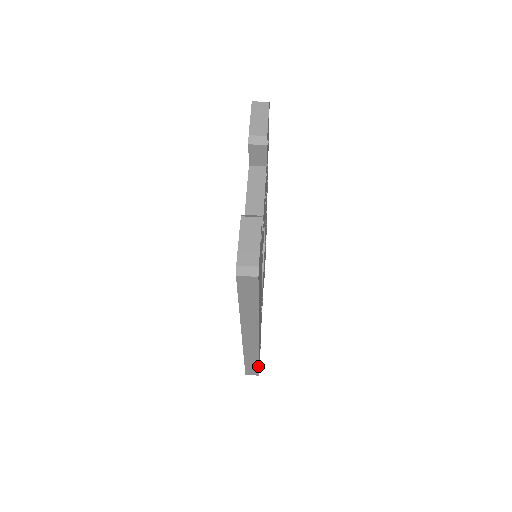
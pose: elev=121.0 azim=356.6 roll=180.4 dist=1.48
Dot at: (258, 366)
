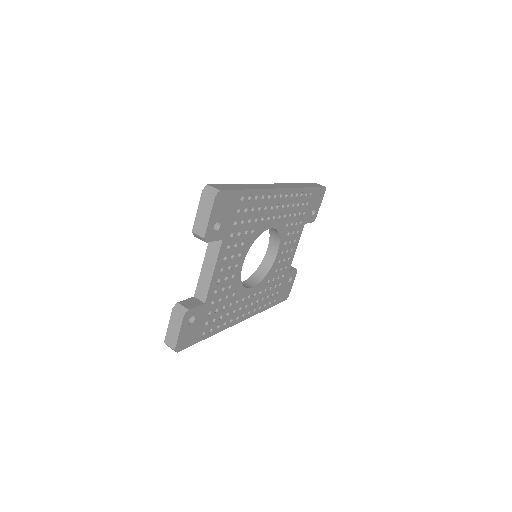
Dot at: (274, 305)
